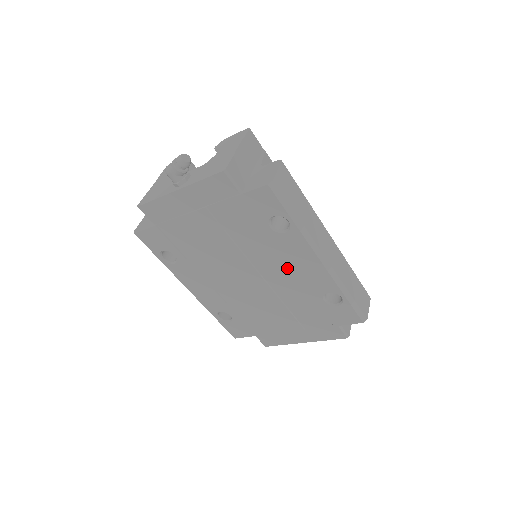
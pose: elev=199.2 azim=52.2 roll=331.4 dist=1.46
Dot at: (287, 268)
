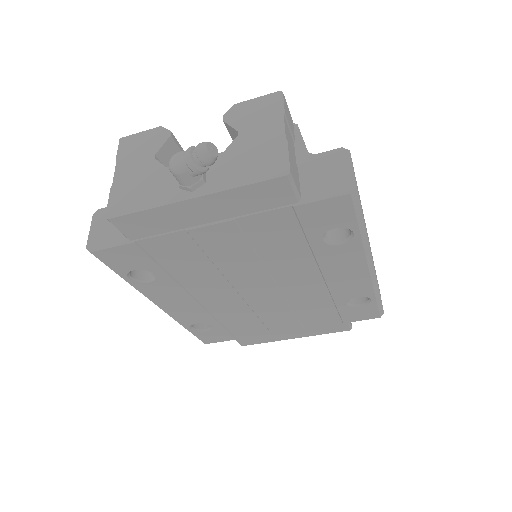
Dot at: (318, 278)
